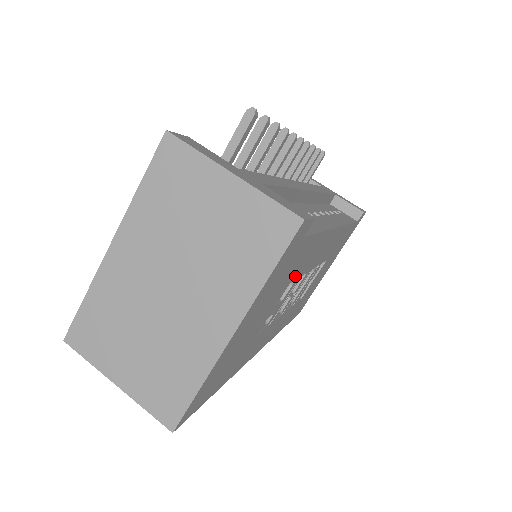
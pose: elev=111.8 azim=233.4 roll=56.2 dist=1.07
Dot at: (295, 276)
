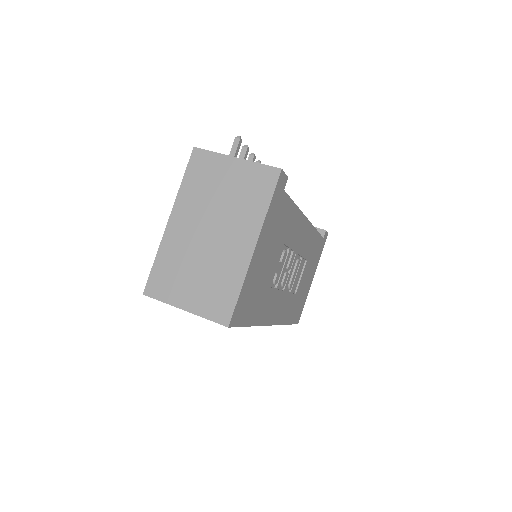
Dot at: (285, 240)
